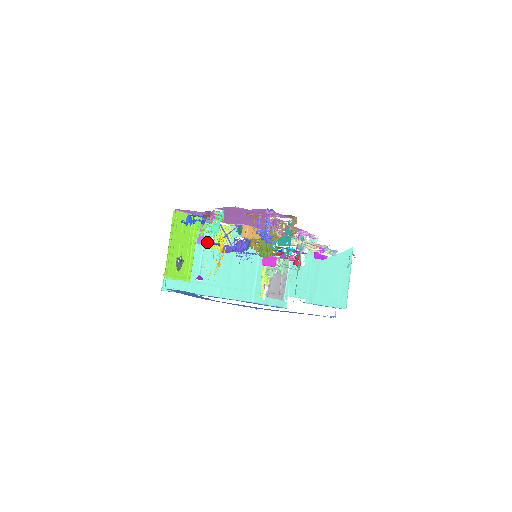
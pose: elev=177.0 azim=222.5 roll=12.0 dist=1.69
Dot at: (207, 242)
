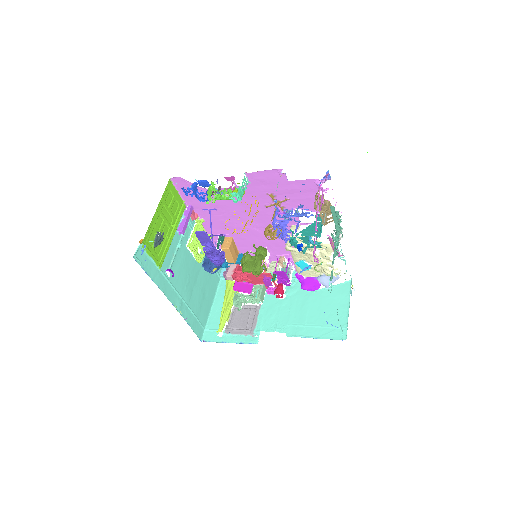
Dot at: (184, 238)
